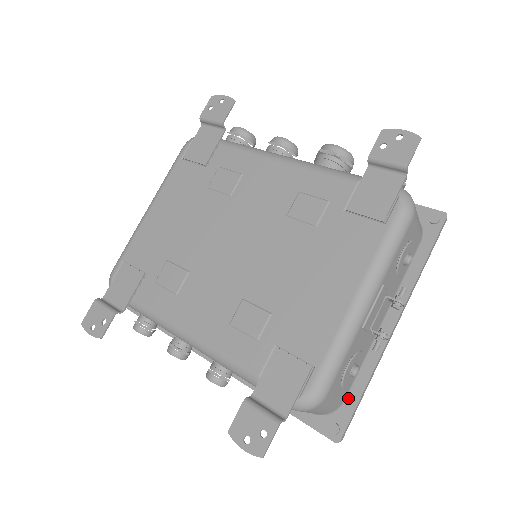
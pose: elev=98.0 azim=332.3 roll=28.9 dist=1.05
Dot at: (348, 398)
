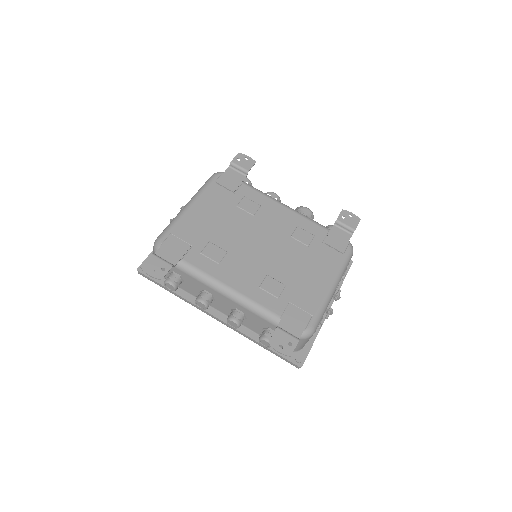
Dot at: (306, 344)
